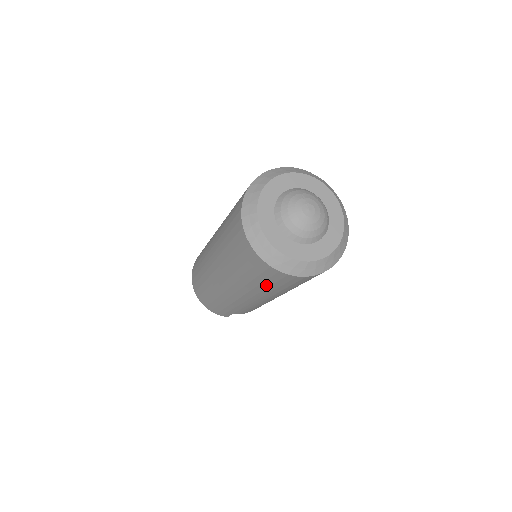
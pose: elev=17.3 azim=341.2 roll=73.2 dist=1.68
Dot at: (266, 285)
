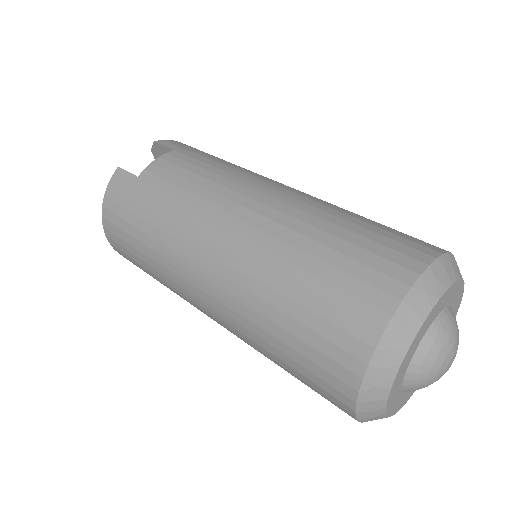
Dot at: occluded
